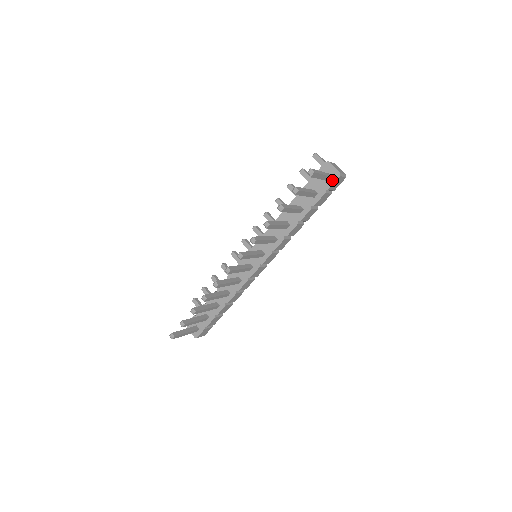
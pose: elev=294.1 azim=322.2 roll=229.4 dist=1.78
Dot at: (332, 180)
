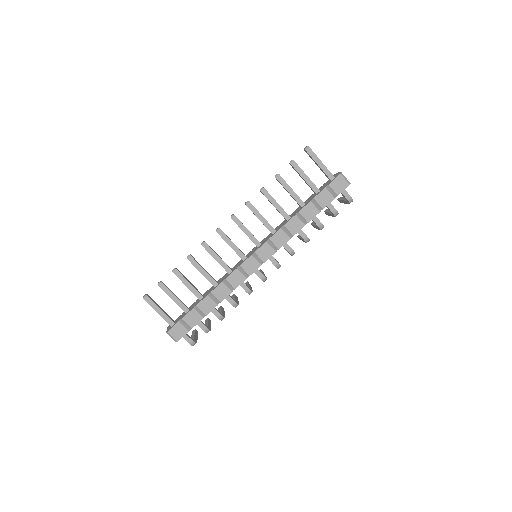
Dot at: (334, 179)
